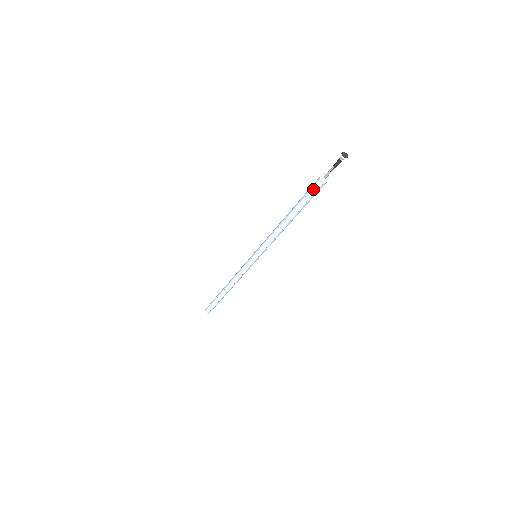
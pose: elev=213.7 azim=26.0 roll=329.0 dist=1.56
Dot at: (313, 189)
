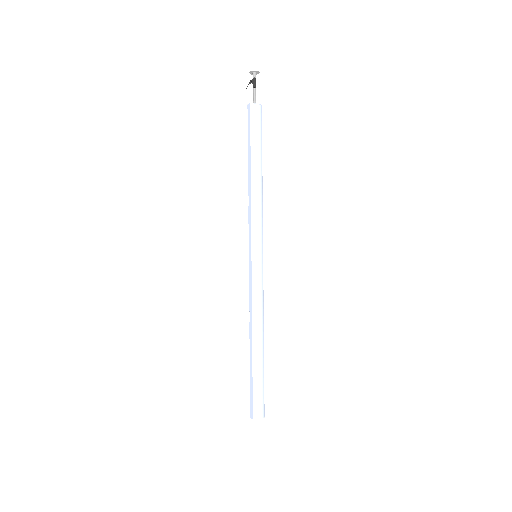
Dot at: (248, 119)
